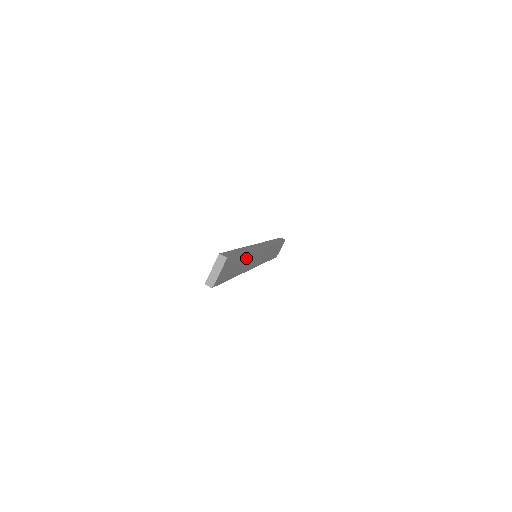
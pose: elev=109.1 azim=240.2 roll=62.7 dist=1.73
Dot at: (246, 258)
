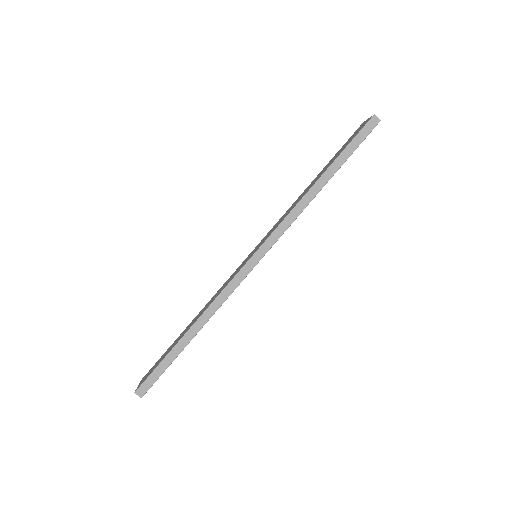
Dot at: occluded
